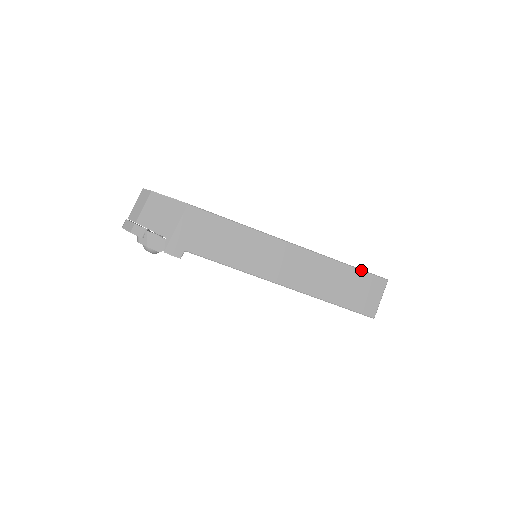
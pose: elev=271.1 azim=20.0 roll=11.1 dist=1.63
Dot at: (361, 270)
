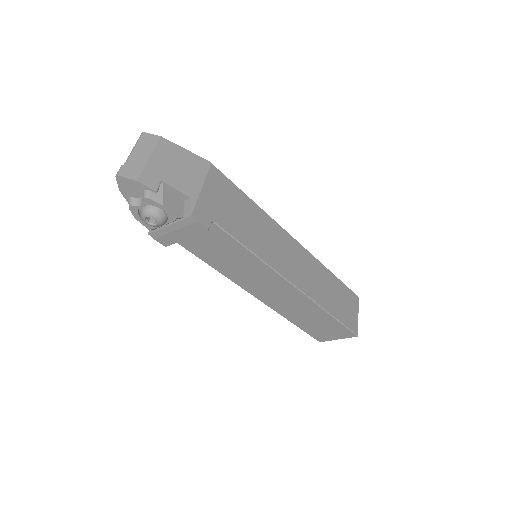
Dot at: (343, 283)
